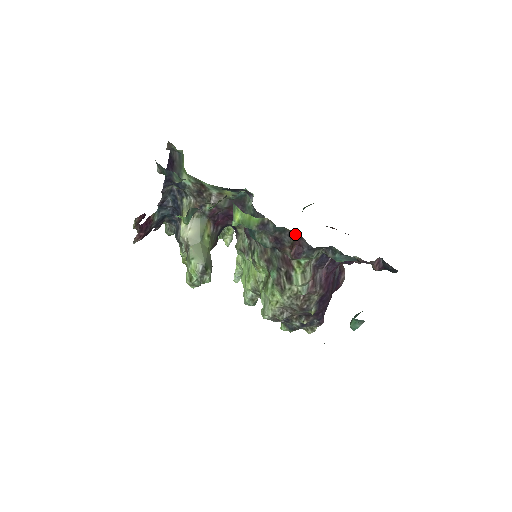
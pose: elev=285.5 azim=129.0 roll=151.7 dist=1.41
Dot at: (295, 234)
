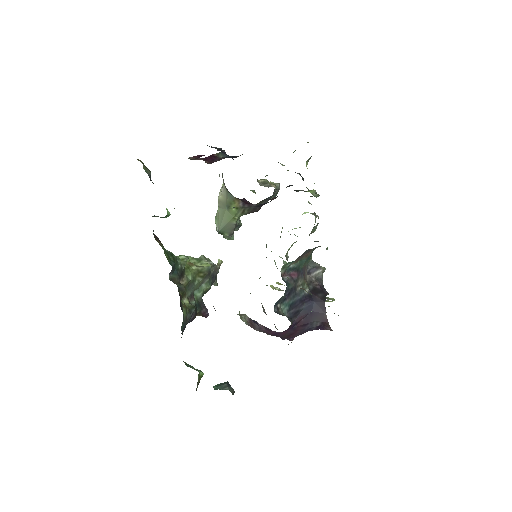
Dot at: occluded
